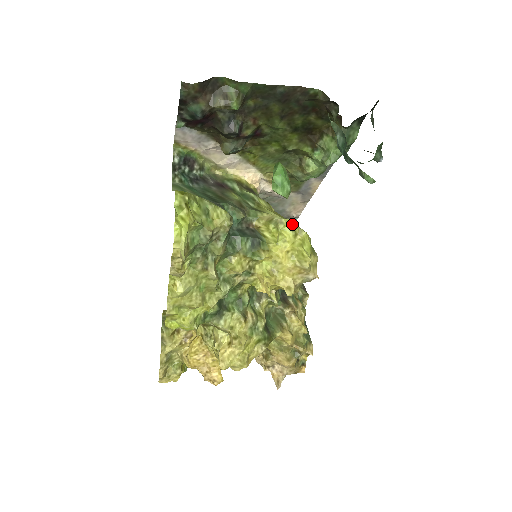
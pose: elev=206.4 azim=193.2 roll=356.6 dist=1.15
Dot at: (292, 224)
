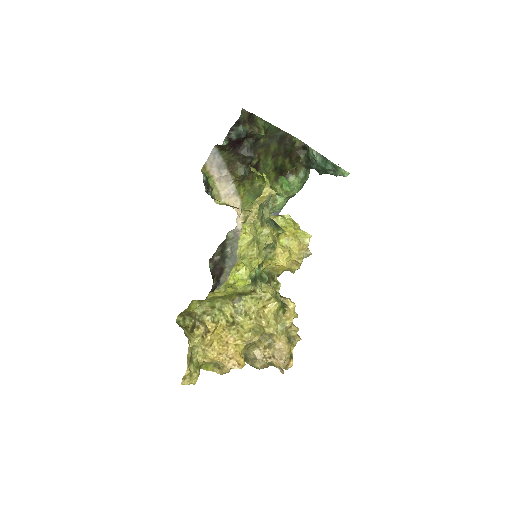
Dot at: (291, 218)
